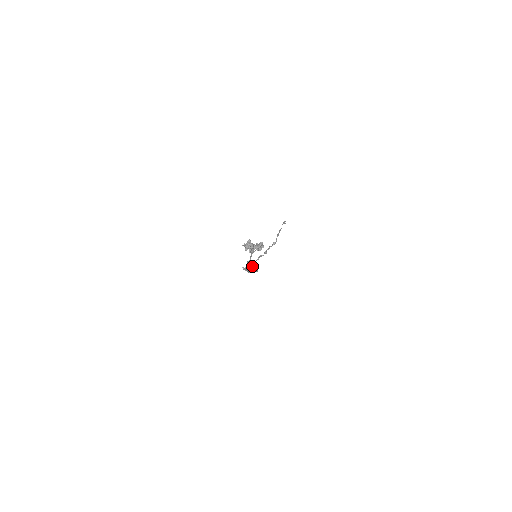
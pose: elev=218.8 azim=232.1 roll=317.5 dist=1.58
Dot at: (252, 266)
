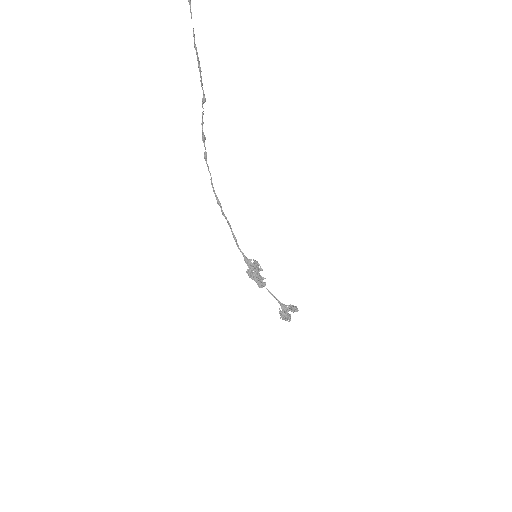
Dot at: (256, 268)
